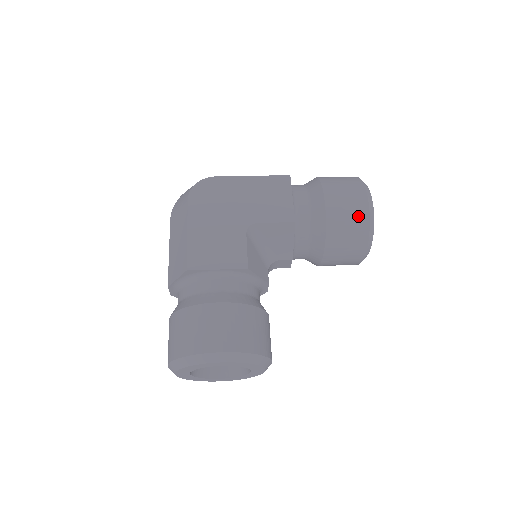
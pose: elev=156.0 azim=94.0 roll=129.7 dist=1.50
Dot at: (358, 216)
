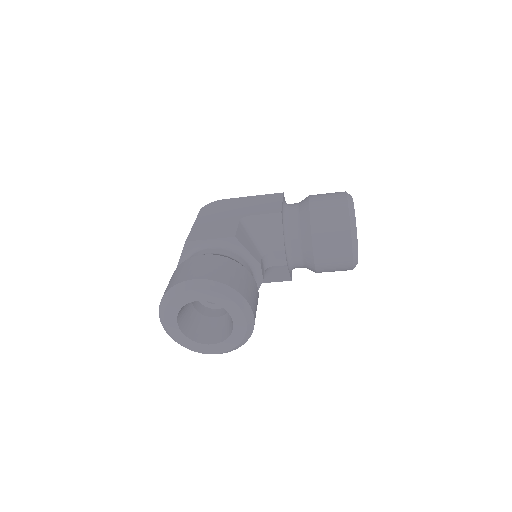
Dot at: (338, 207)
